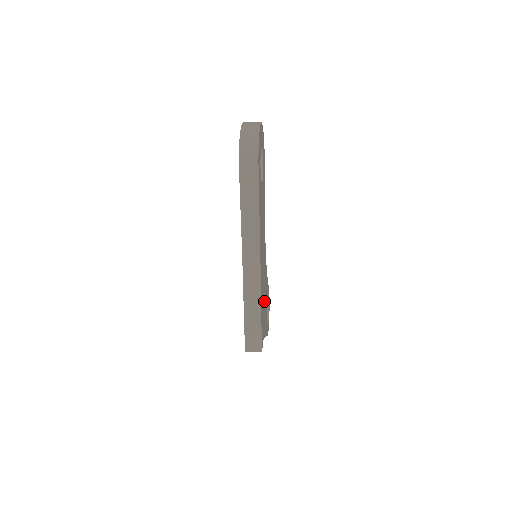
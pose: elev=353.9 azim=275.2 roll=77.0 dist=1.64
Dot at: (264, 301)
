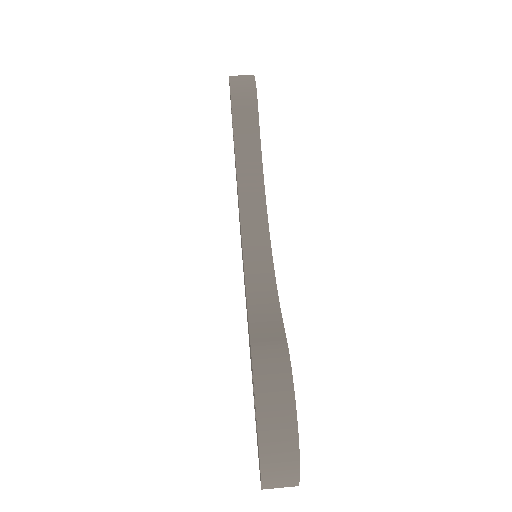
Dot at: occluded
